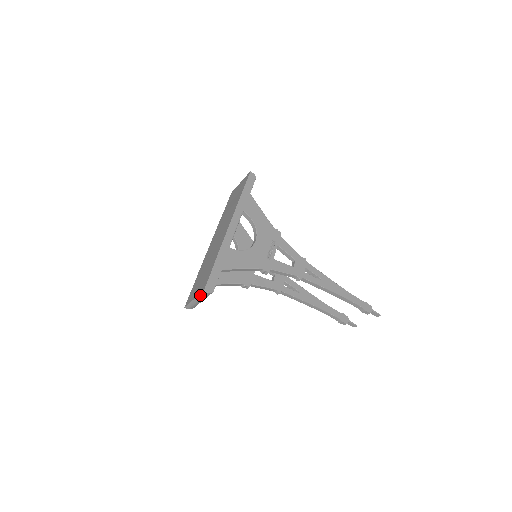
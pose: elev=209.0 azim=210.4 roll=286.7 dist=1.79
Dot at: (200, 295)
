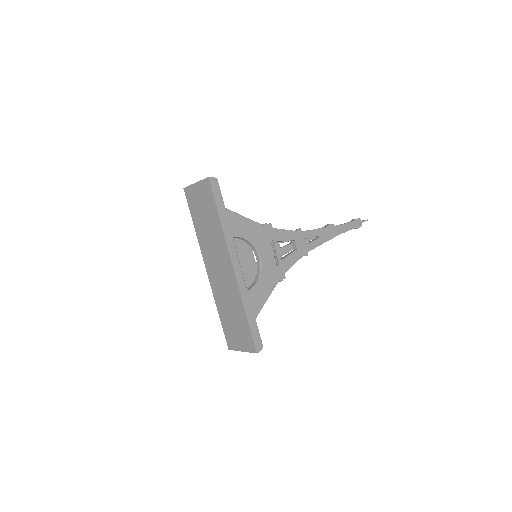
Dot at: (251, 352)
